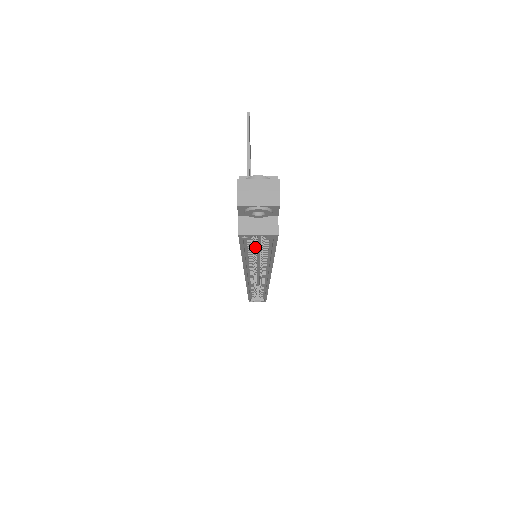
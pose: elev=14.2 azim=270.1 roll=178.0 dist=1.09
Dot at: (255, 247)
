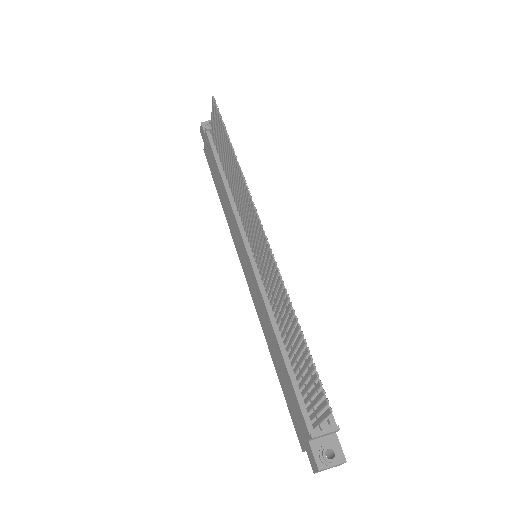
Dot at: occluded
